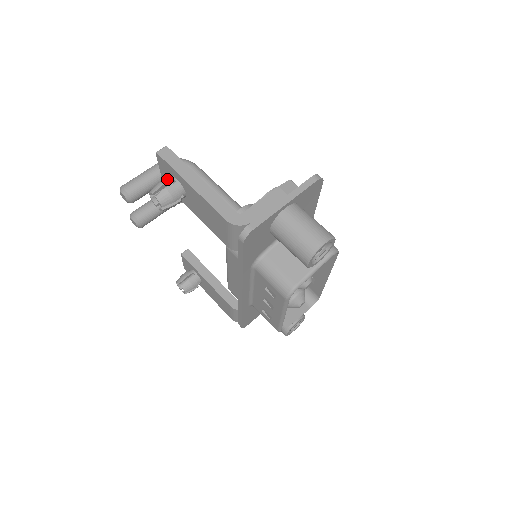
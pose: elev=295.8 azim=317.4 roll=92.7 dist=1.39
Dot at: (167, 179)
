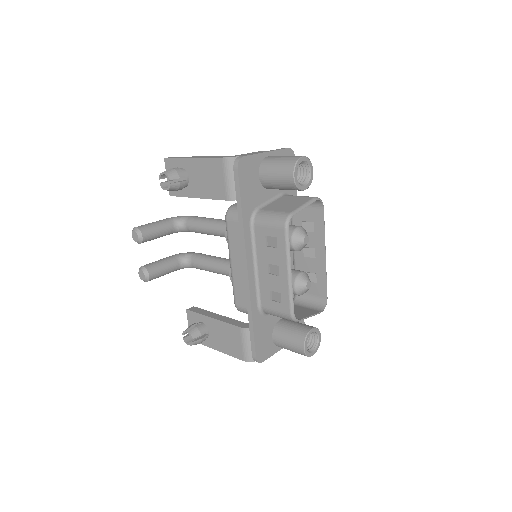
Dot at: occluded
